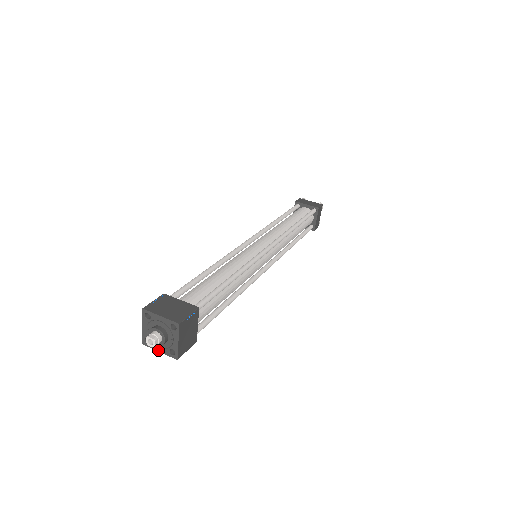
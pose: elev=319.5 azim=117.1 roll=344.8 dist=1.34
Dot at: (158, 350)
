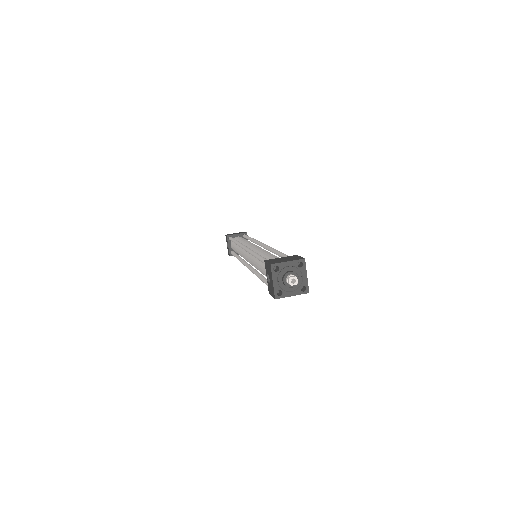
Dot at: (291, 295)
